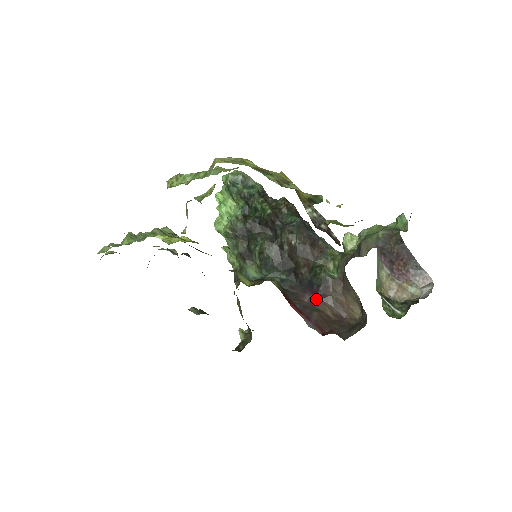
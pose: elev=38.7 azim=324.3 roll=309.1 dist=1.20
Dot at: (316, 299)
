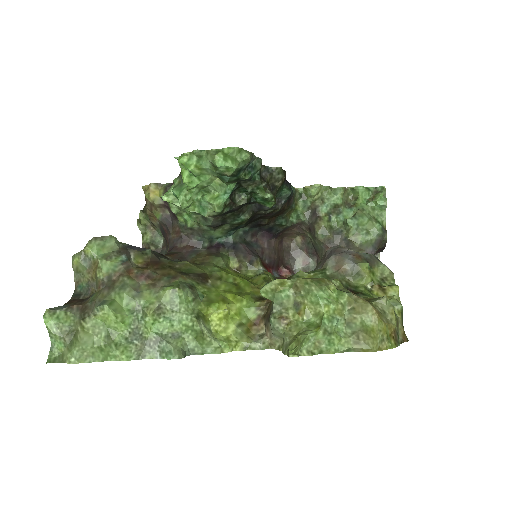
Dot at: (272, 240)
